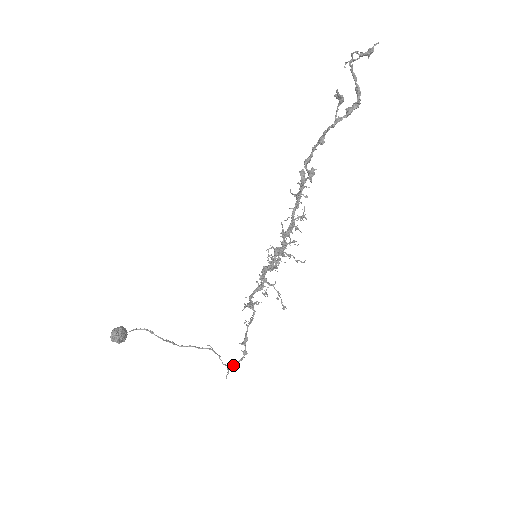
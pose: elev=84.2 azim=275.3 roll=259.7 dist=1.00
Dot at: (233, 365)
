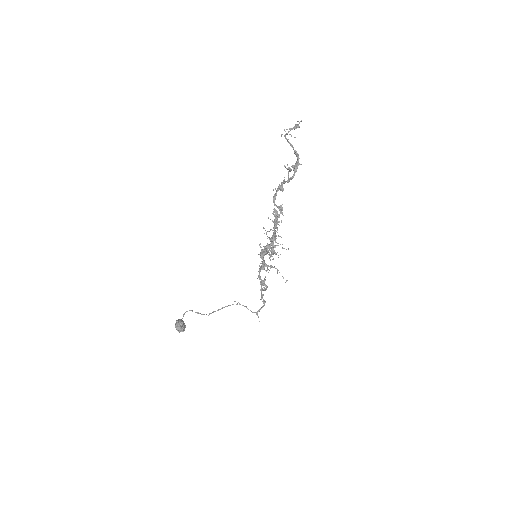
Dot at: (259, 311)
